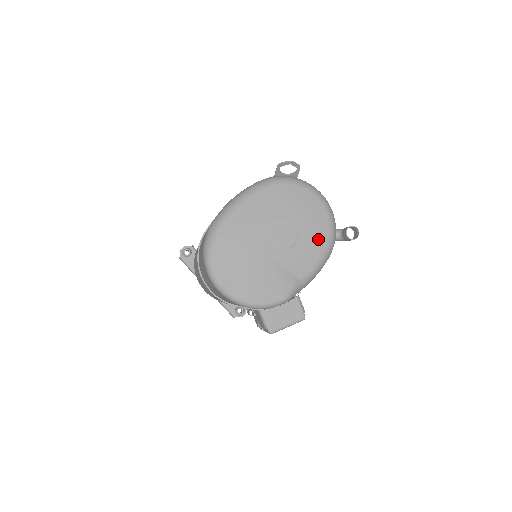
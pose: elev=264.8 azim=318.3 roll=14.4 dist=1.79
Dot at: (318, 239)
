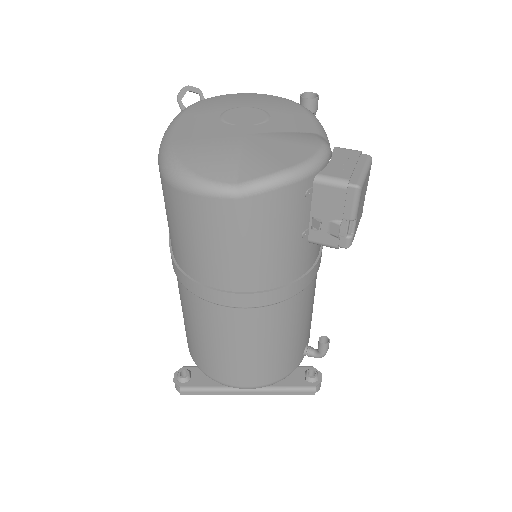
Dot at: (286, 106)
